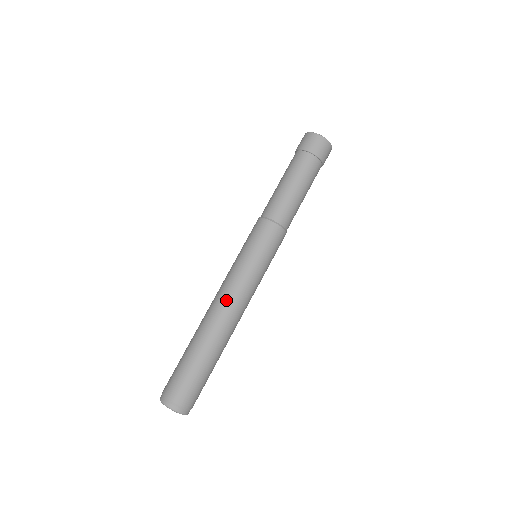
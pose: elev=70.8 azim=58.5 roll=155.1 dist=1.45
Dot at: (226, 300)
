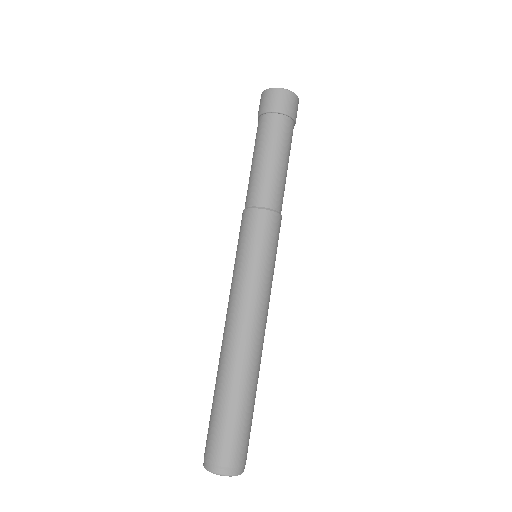
Dot at: (244, 322)
